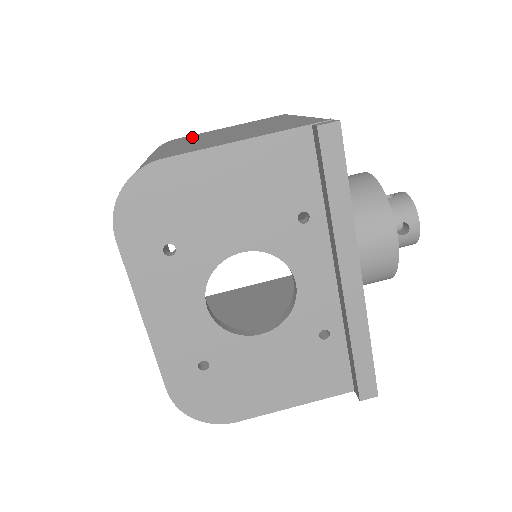
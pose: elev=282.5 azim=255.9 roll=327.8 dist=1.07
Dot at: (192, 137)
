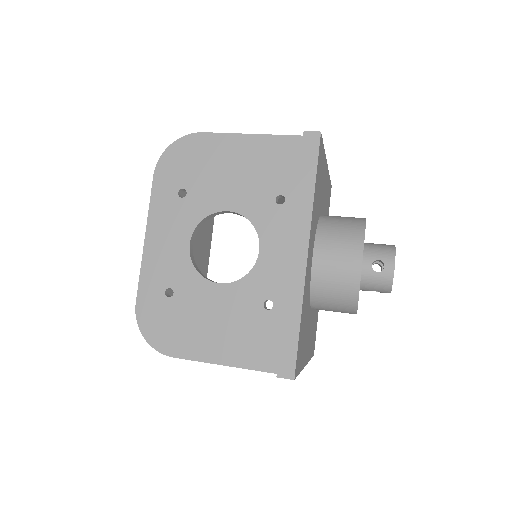
Dot at: occluded
